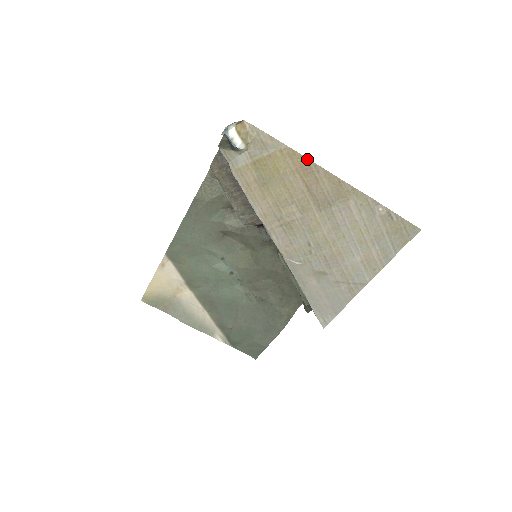
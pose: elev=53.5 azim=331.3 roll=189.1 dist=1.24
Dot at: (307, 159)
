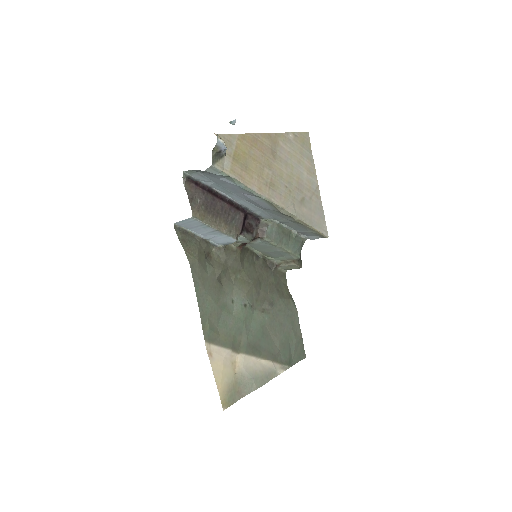
Dot at: (250, 134)
